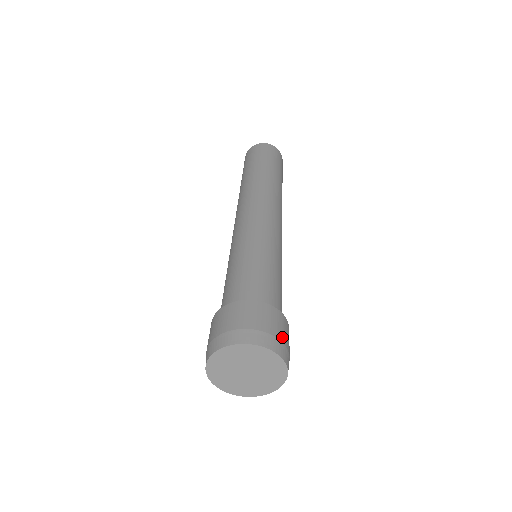
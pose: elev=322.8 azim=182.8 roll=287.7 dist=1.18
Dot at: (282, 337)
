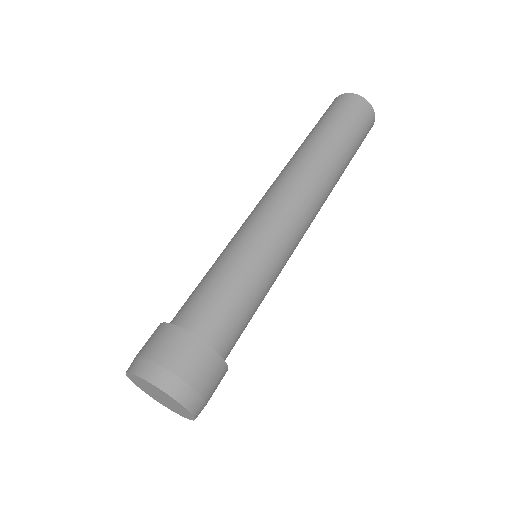
Dot at: occluded
